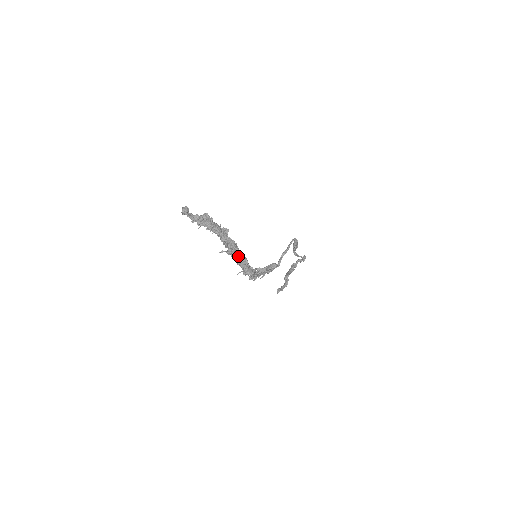
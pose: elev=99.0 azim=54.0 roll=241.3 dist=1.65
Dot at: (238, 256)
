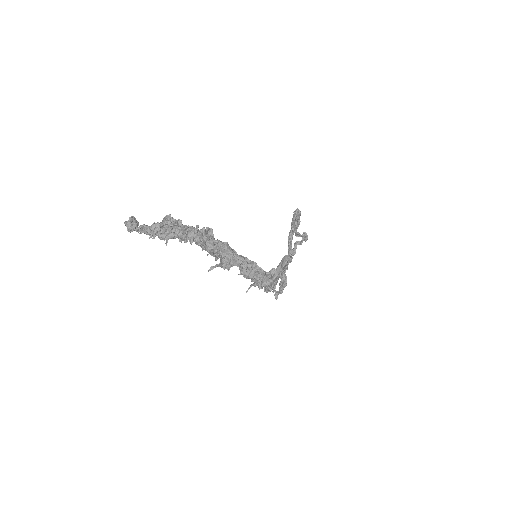
Dot at: (241, 264)
